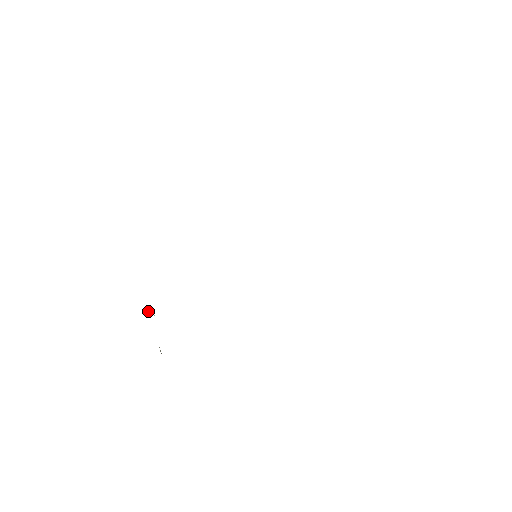
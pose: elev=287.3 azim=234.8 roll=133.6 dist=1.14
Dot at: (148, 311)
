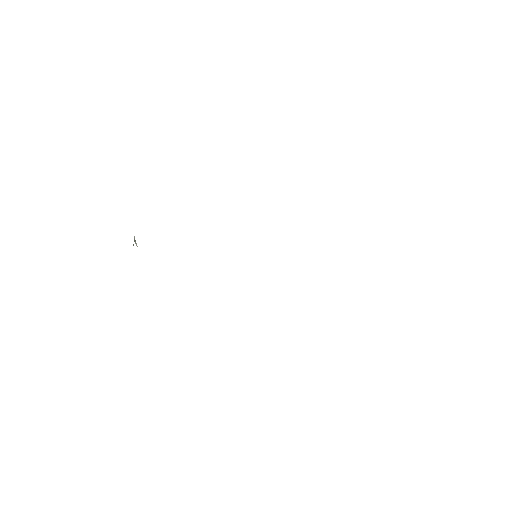
Dot at: occluded
